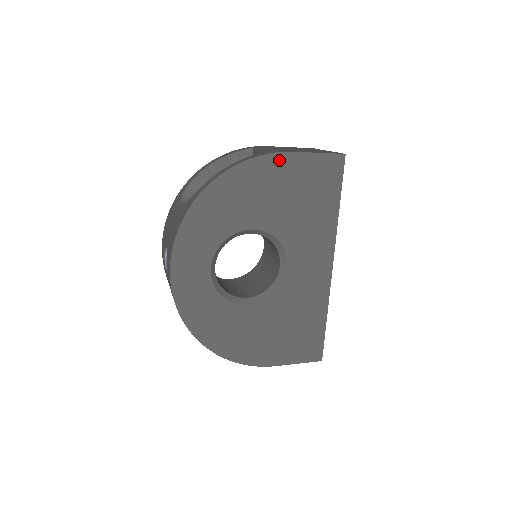
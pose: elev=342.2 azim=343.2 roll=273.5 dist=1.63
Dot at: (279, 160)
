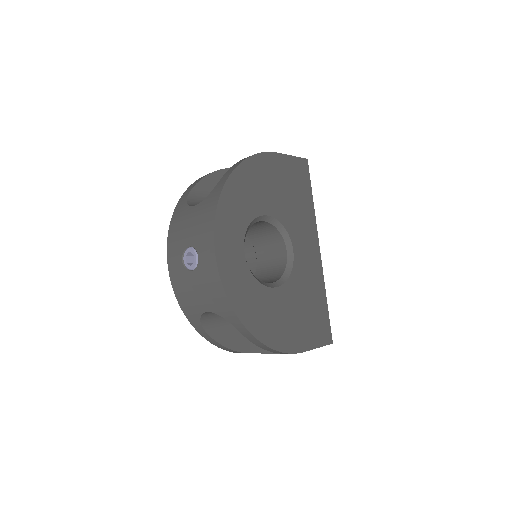
Dot at: (272, 158)
